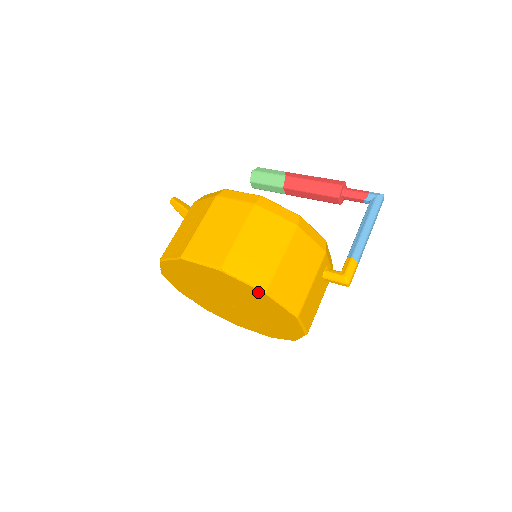
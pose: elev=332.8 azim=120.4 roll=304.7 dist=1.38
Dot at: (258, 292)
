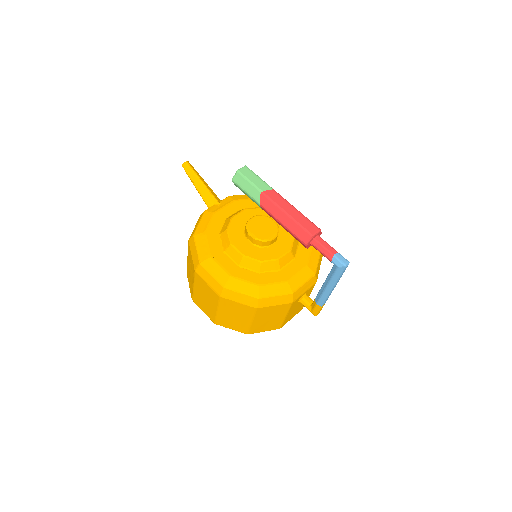
Dot at: occluded
